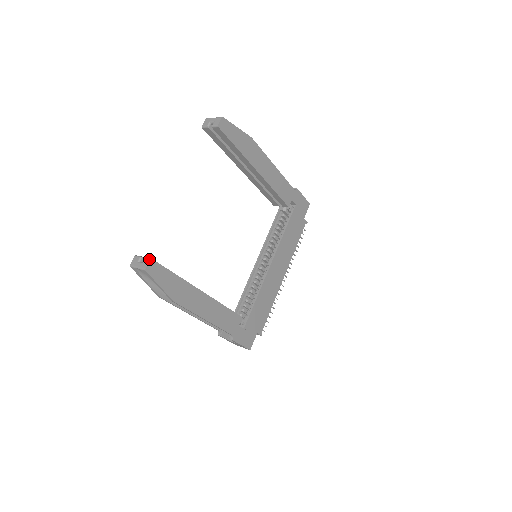
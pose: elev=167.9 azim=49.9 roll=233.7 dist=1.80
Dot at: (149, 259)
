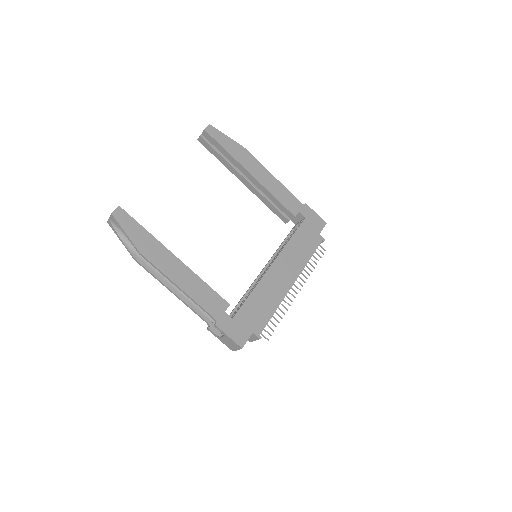
Dot at: (118, 207)
